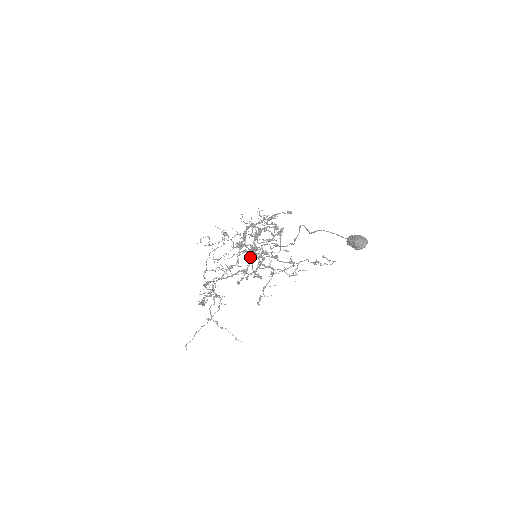
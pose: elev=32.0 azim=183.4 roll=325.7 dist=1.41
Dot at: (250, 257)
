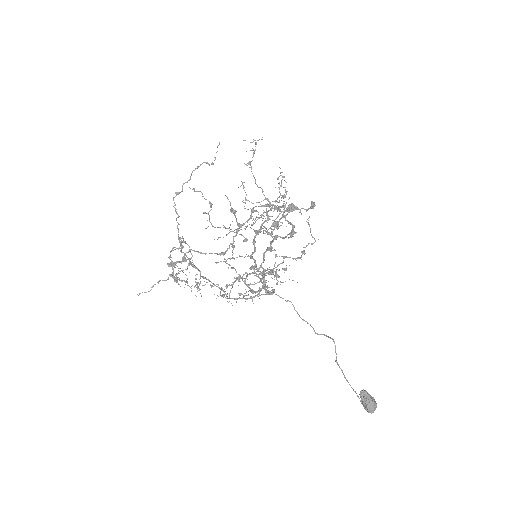
Dot at: occluded
